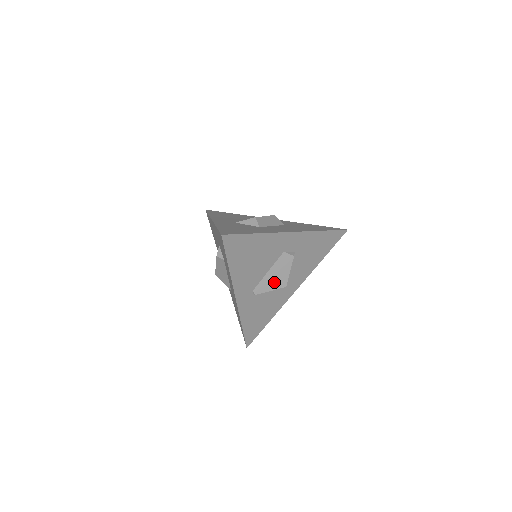
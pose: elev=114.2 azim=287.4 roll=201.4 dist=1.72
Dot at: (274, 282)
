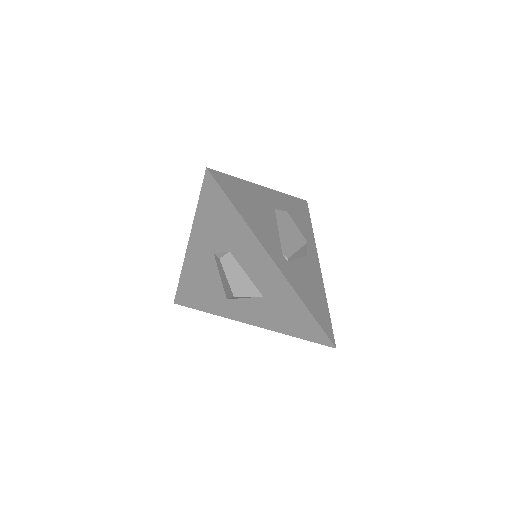
Dot at: (293, 241)
